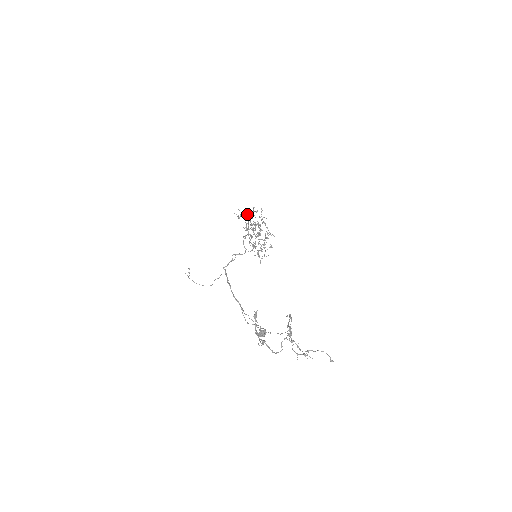
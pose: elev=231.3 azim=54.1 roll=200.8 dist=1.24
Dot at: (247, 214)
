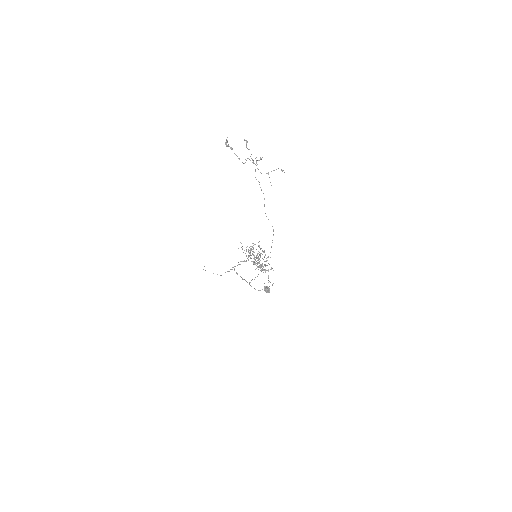
Dot at: occluded
